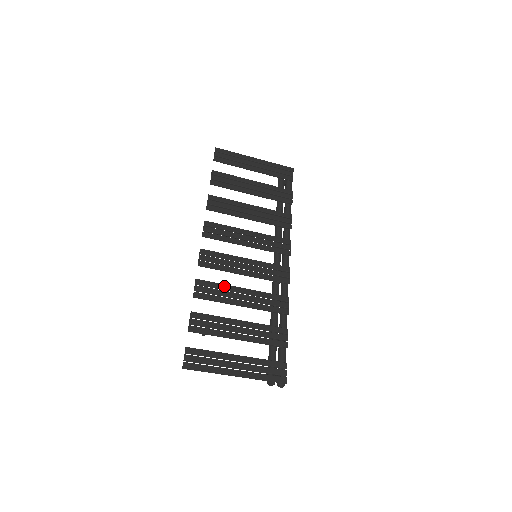
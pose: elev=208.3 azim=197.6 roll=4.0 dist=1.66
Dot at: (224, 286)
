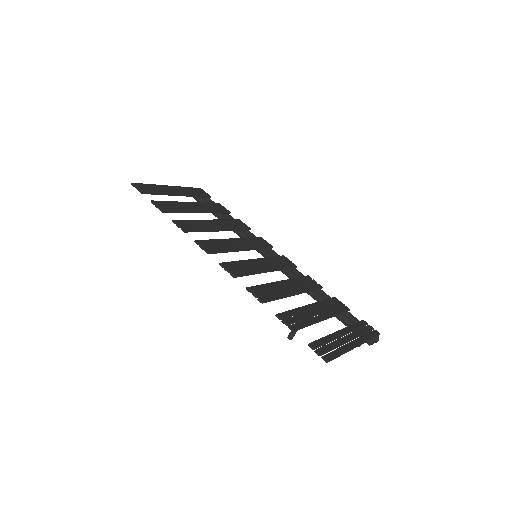
Dot at: (269, 284)
